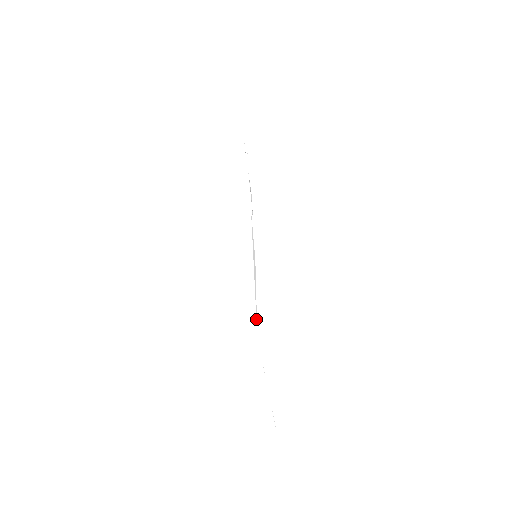
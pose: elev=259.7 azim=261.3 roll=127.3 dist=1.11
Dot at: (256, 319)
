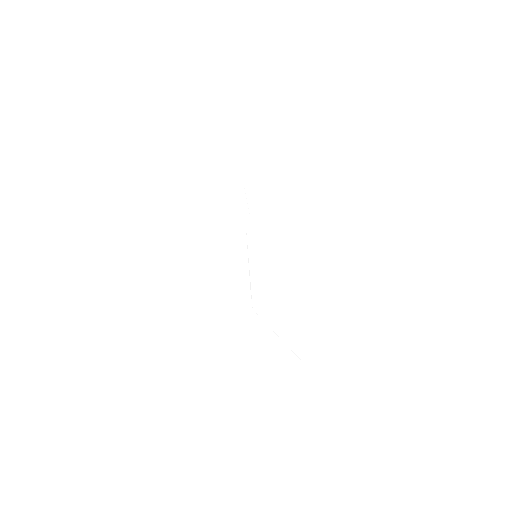
Dot at: occluded
